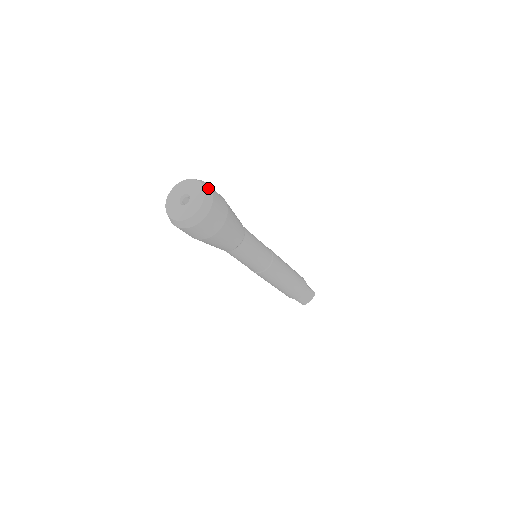
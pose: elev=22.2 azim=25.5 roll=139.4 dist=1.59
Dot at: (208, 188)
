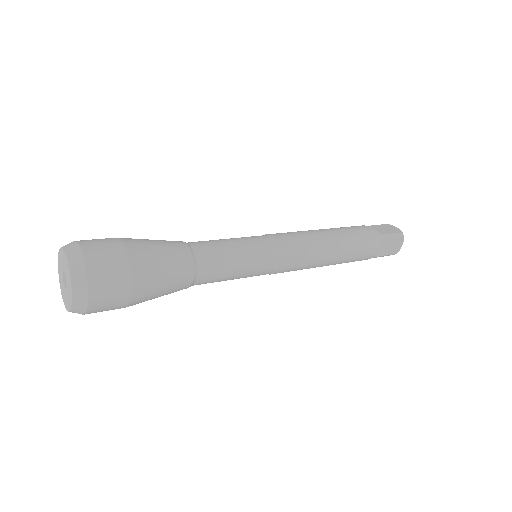
Dot at: (75, 254)
